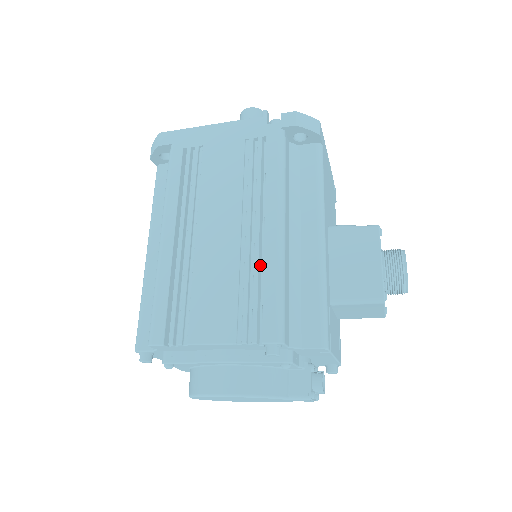
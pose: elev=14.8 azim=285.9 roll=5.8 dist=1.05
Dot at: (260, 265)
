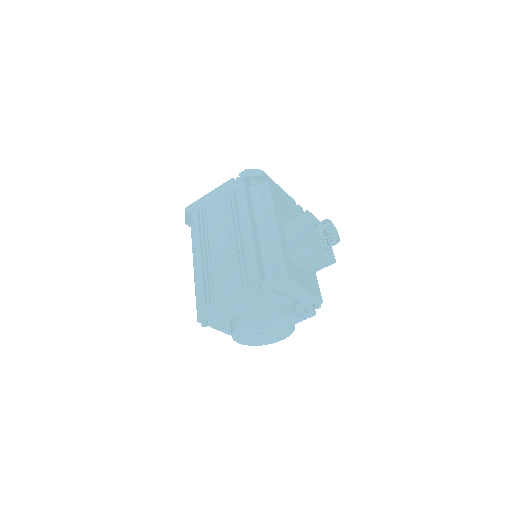
Dot at: (243, 249)
